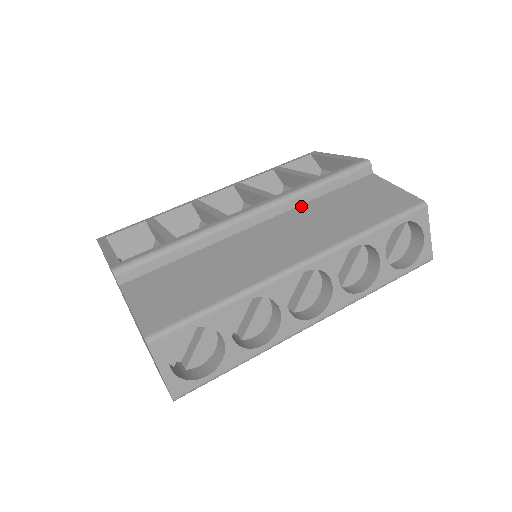
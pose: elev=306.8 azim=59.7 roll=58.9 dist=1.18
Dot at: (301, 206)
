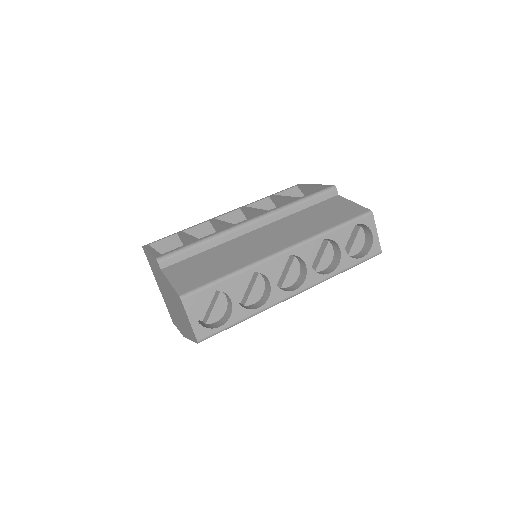
Dot at: (286, 217)
